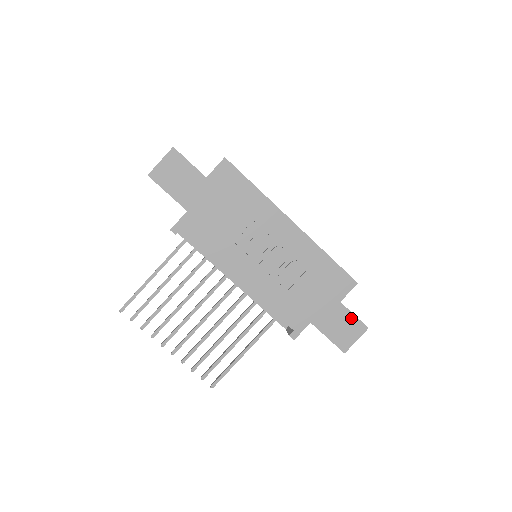
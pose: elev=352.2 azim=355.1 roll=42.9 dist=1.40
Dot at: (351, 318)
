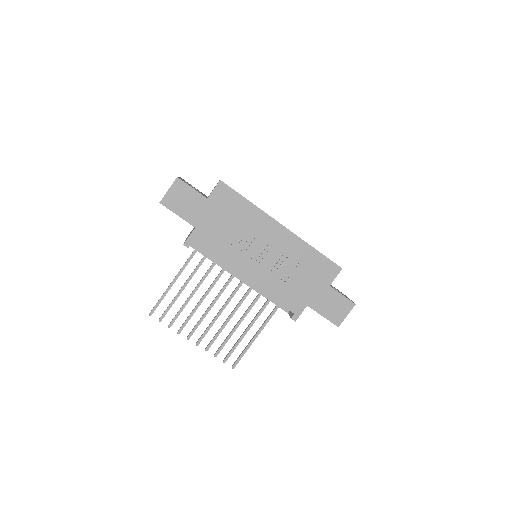
Dot at: (340, 298)
